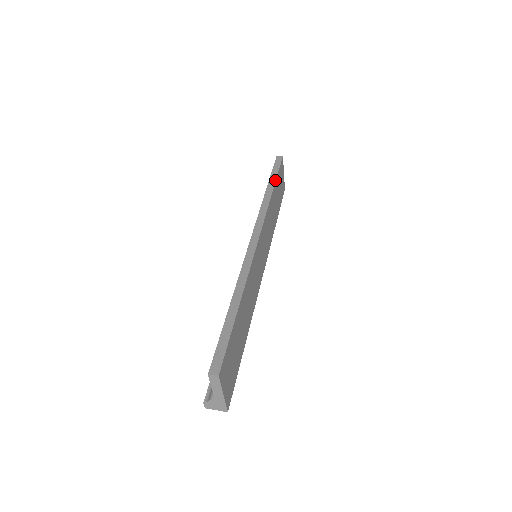
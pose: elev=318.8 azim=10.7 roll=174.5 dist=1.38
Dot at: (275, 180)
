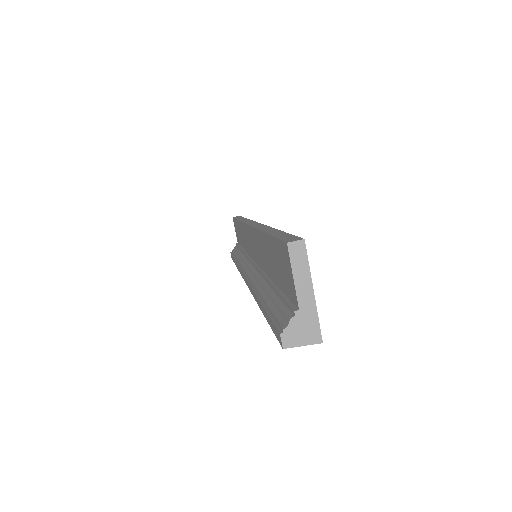
Dot at: (243, 217)
